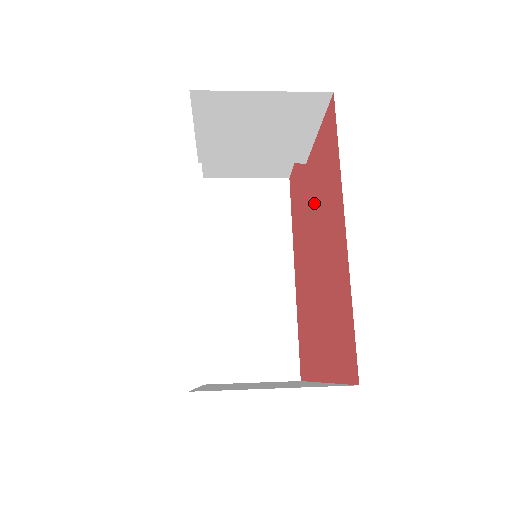
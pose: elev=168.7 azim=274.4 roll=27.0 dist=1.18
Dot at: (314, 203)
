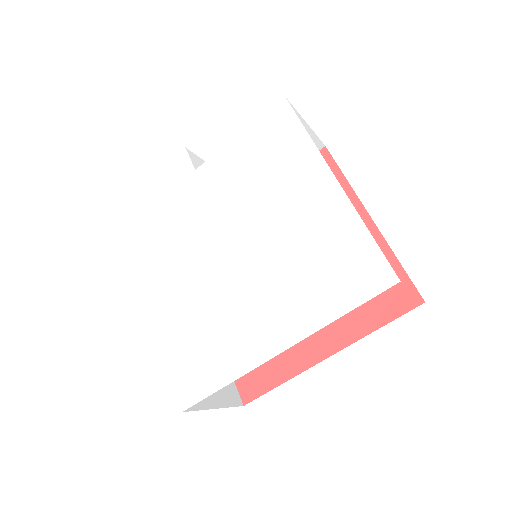
Dot at: occluded
